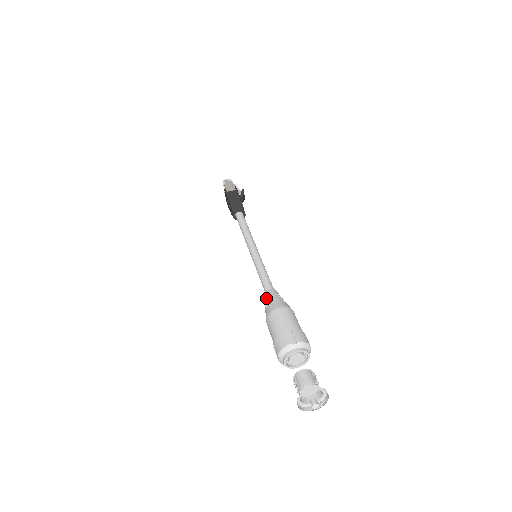
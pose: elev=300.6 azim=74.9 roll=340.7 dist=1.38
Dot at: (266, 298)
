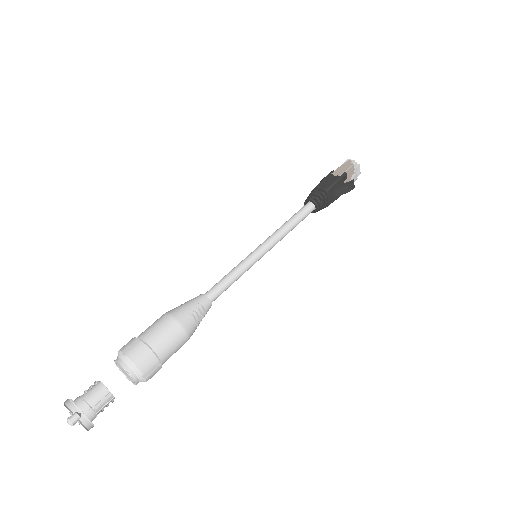
Dot at: (192, 299)
